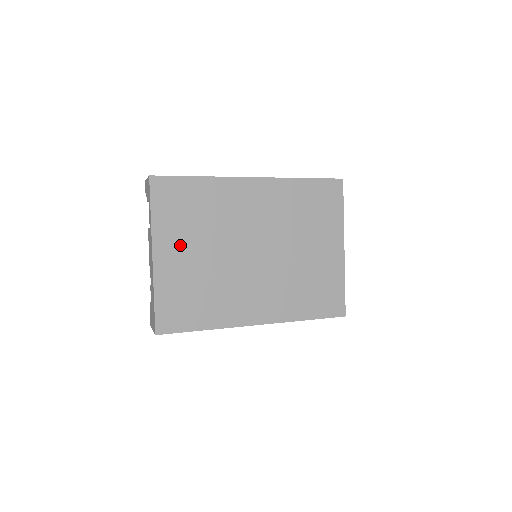
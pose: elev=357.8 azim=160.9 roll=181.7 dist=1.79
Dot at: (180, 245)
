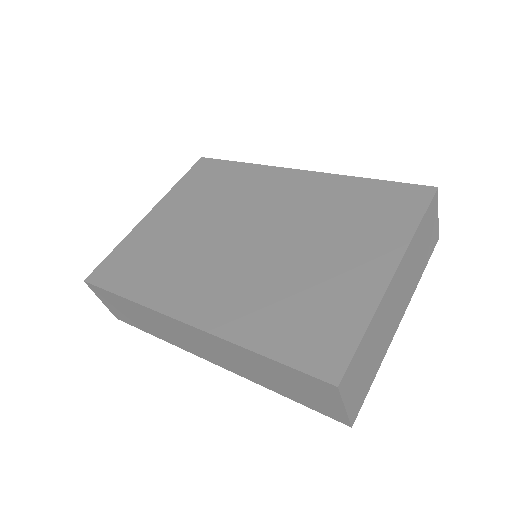
Dot at: (178, 210)
